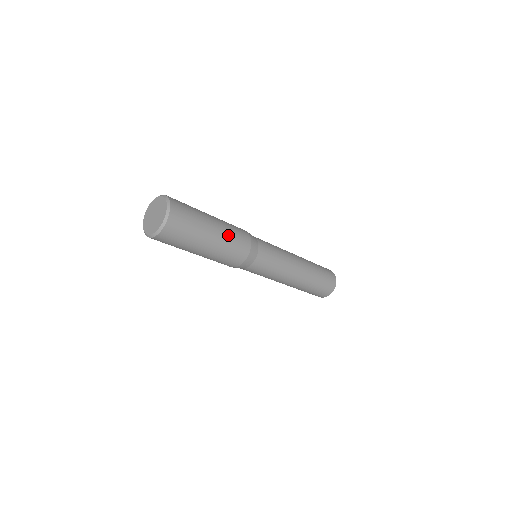
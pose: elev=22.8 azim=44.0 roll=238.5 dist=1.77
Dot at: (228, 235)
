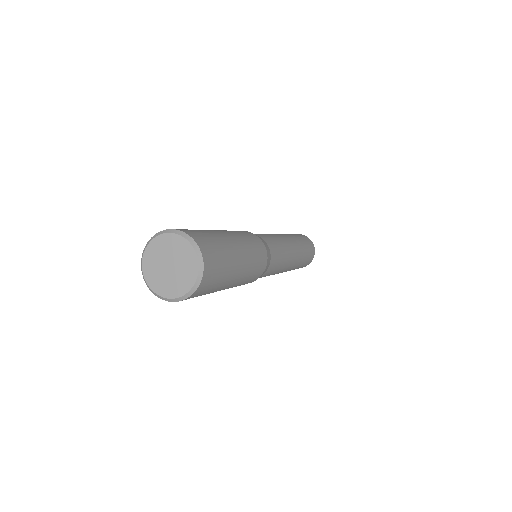
Dot at: (250, 267)
